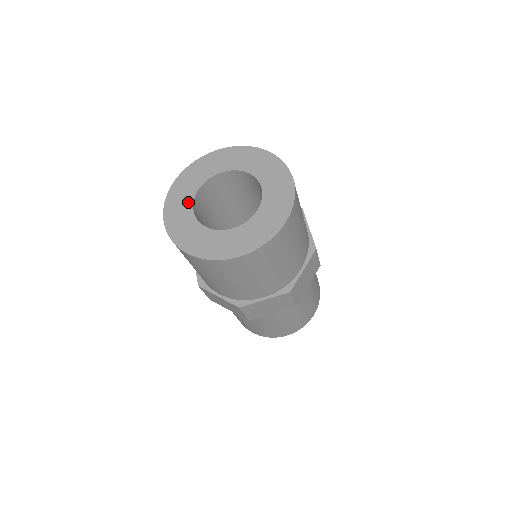
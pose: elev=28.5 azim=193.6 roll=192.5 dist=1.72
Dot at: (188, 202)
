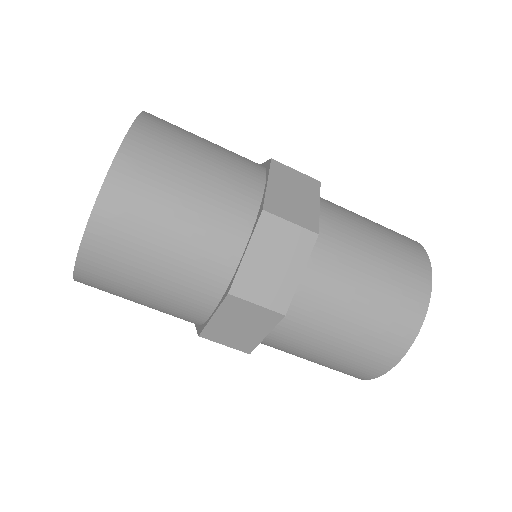
Dot at: occluded
